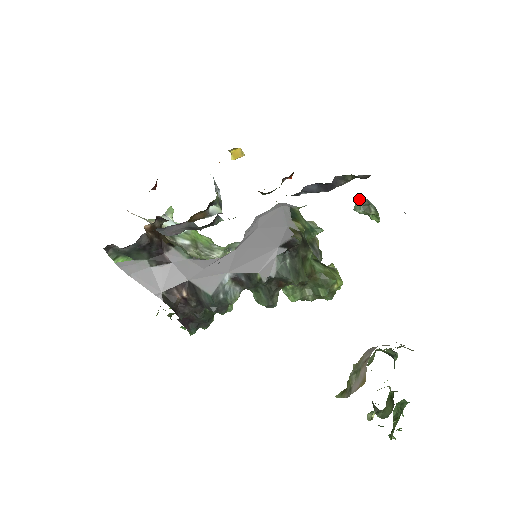
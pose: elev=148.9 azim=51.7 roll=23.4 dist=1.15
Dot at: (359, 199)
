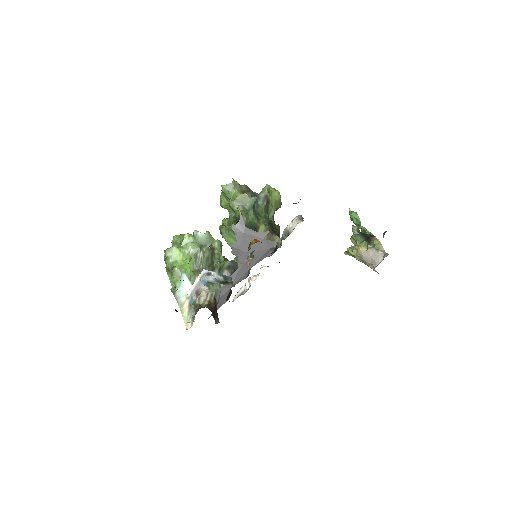
Dot at: occluded
